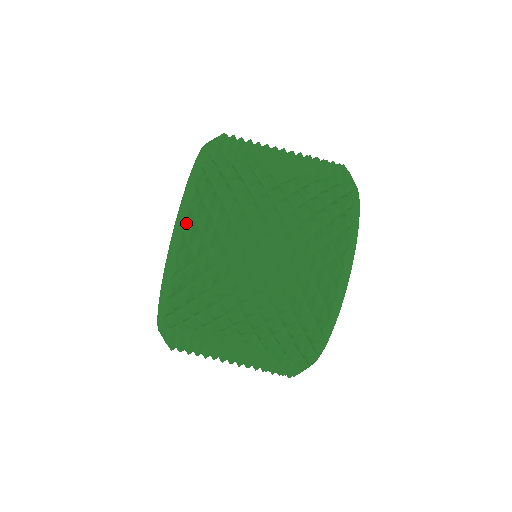
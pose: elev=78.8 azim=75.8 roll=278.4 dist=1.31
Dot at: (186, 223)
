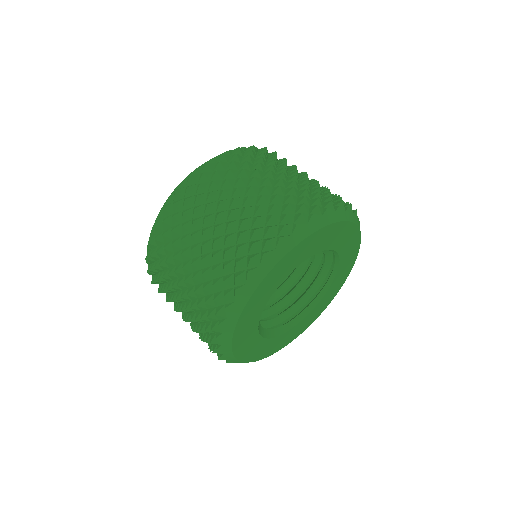
Dot at: (166, 202)
